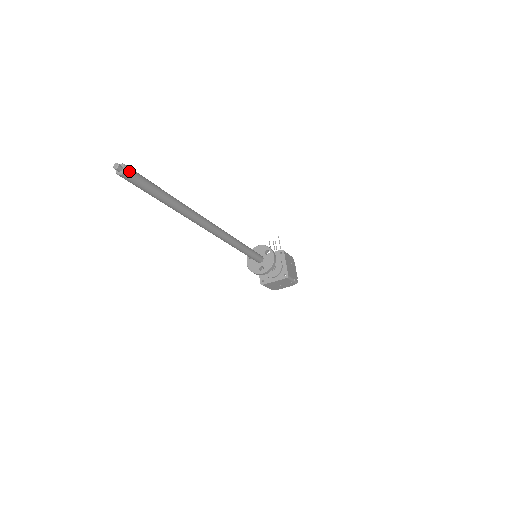
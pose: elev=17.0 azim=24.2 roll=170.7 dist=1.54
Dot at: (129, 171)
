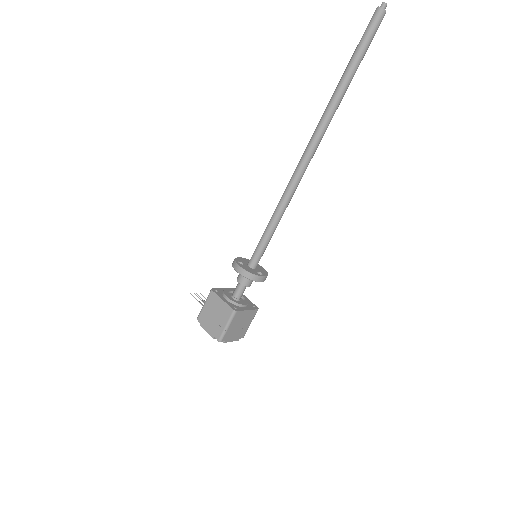
Dot at: (382, 18)
